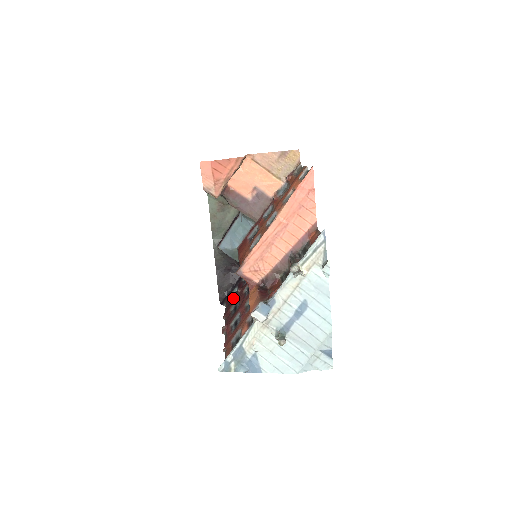
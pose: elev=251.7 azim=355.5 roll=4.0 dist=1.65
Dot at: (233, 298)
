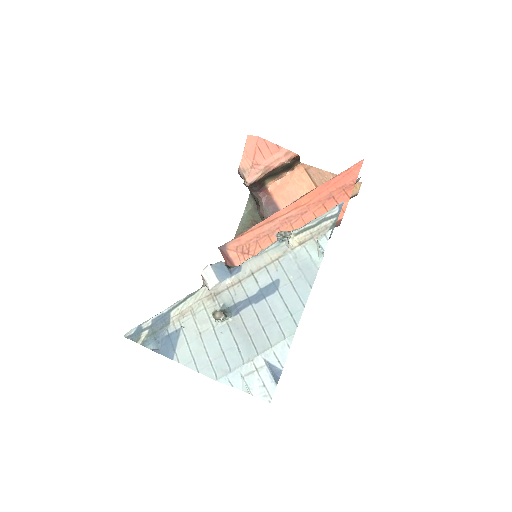
Dot at: occluded
